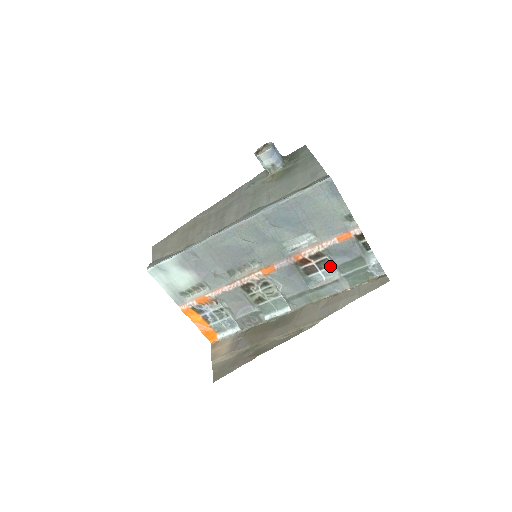
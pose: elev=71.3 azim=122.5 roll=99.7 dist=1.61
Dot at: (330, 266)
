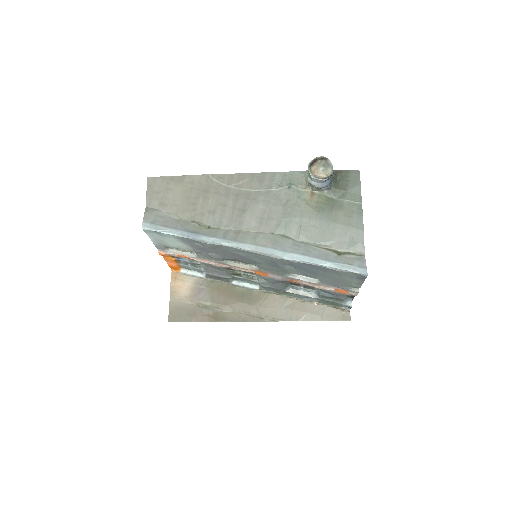
Dot at: (313, 290)
